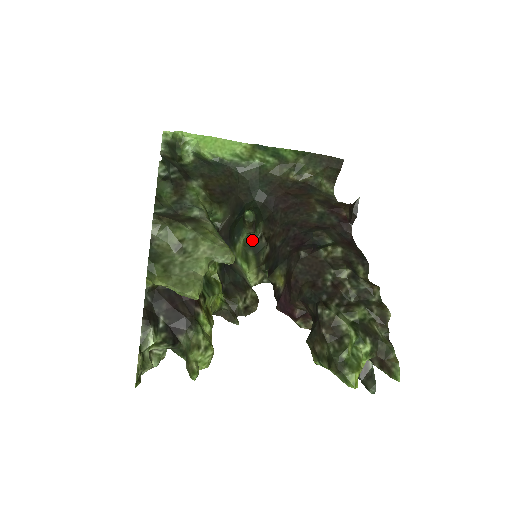
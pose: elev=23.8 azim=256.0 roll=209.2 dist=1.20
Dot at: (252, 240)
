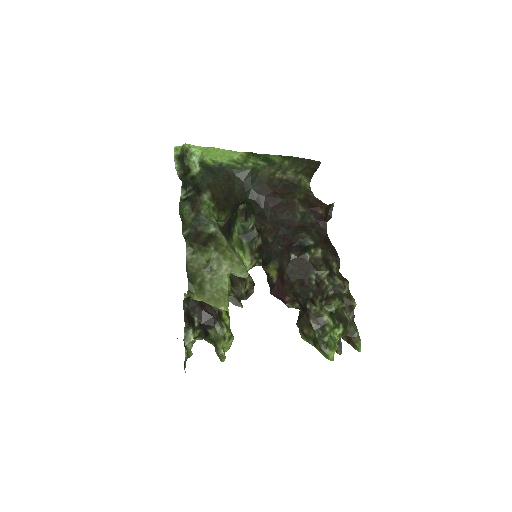
Dot at: (245, 229)
